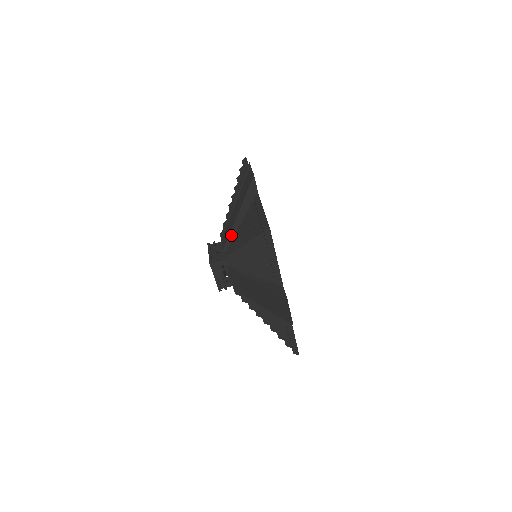
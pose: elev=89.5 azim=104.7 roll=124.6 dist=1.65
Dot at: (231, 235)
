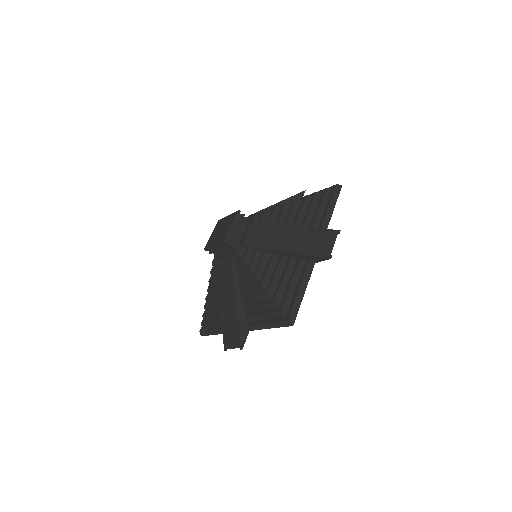
Dot at: (262, 249)
